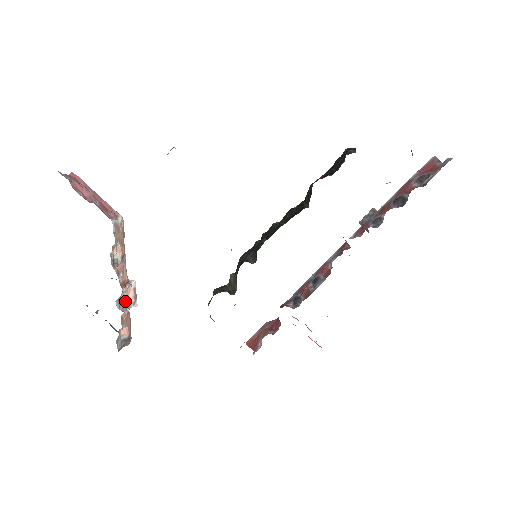
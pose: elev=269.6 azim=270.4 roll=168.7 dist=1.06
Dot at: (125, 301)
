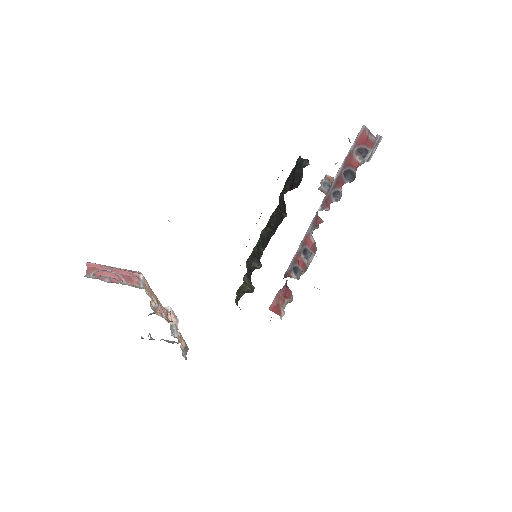
Dot at: (172, 326)
